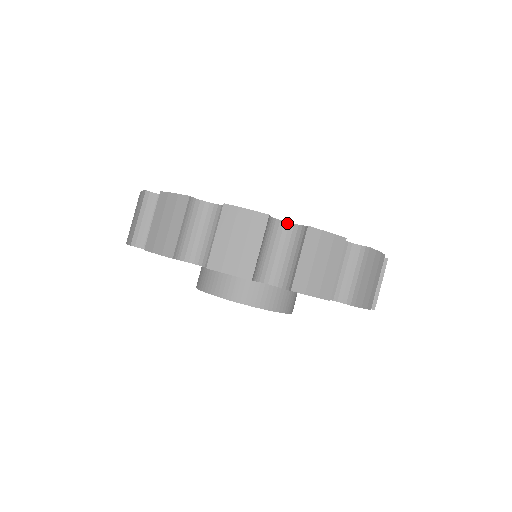
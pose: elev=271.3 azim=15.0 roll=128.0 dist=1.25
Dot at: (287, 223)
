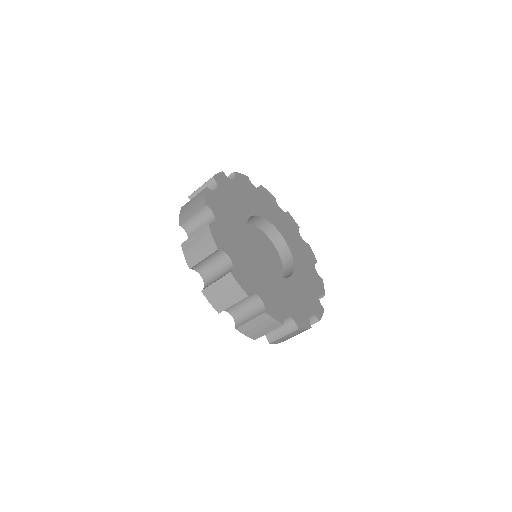
Dot at: (289, 317)
